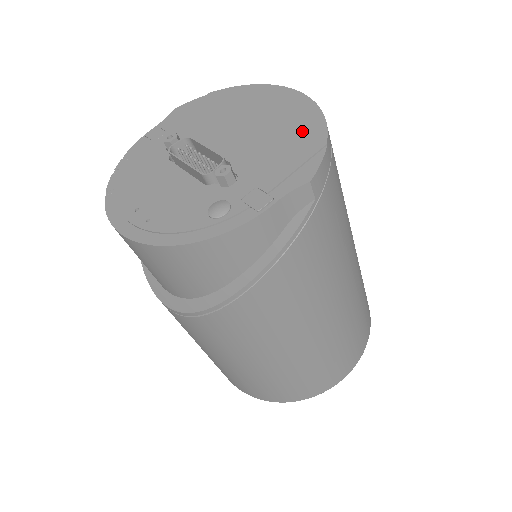
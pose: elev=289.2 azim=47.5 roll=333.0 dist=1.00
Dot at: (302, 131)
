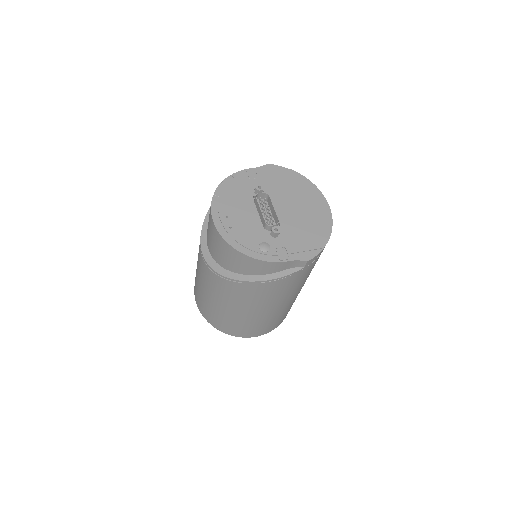
Dot at: (318, 232)
